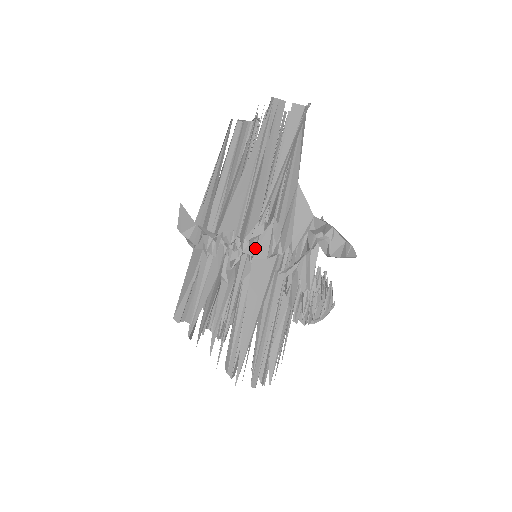
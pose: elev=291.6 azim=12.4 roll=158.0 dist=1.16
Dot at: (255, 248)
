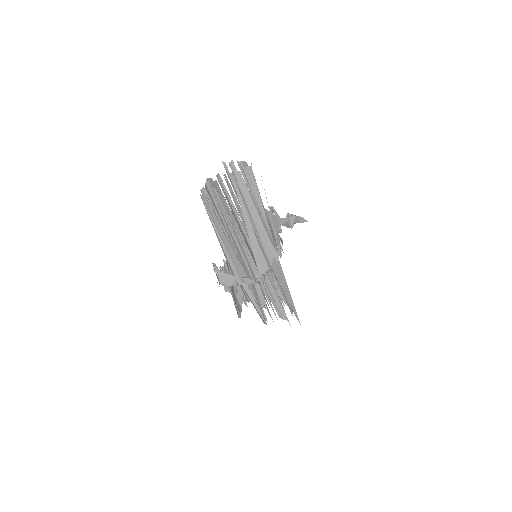
Dot at: occluded
